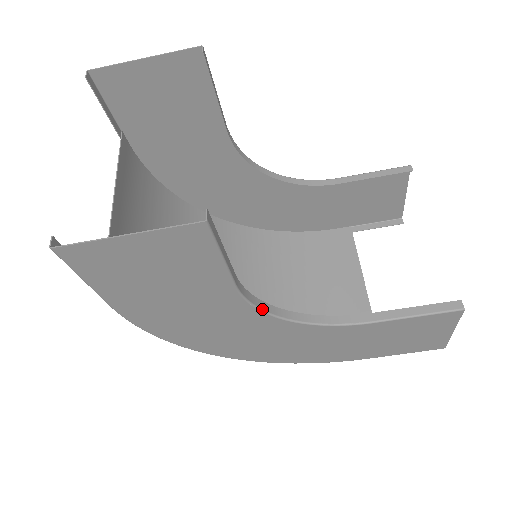
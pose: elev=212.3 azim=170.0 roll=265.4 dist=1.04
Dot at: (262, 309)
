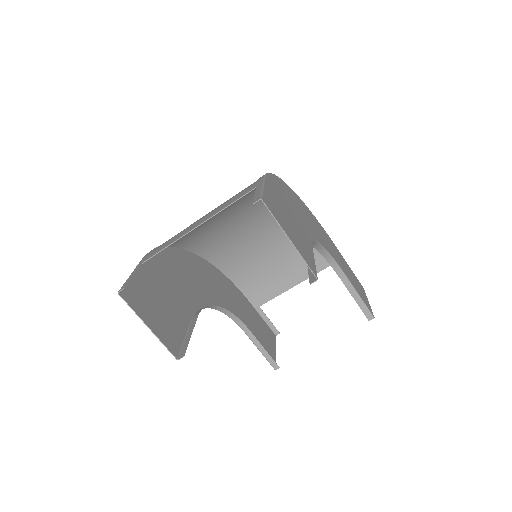
Dot at: occluded
